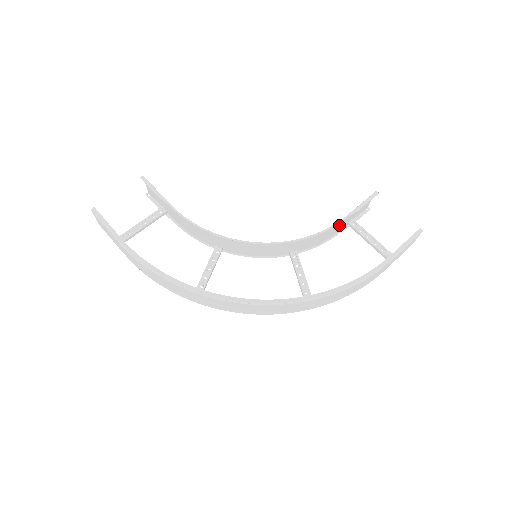
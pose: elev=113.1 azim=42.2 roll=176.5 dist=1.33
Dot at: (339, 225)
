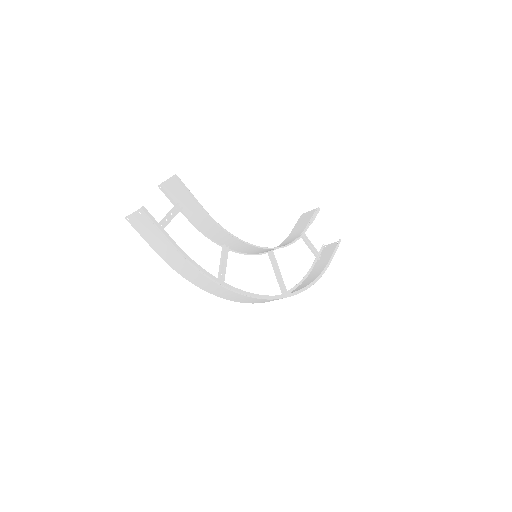
Dot at: (298, 232)
